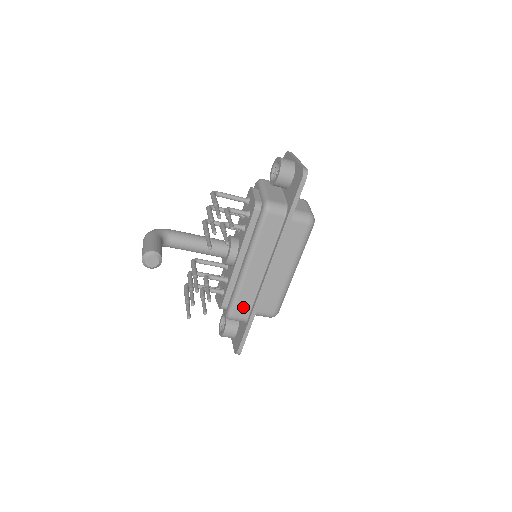
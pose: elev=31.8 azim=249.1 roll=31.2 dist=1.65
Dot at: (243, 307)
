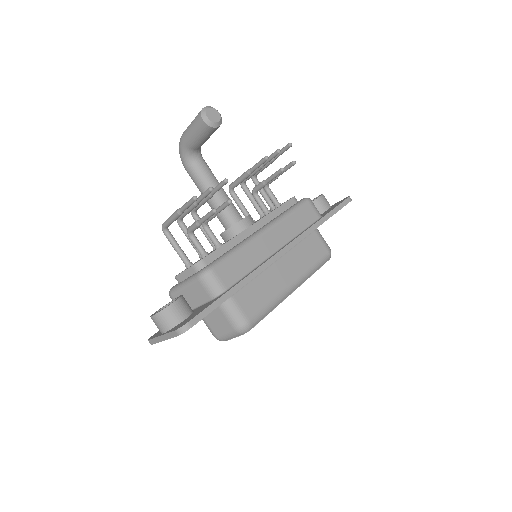
Dot at: (232, 271)
